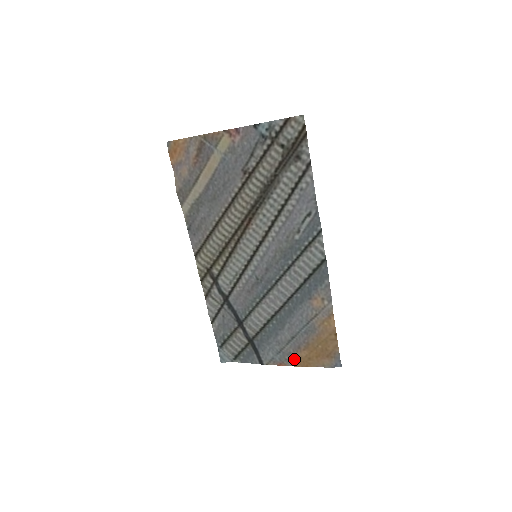
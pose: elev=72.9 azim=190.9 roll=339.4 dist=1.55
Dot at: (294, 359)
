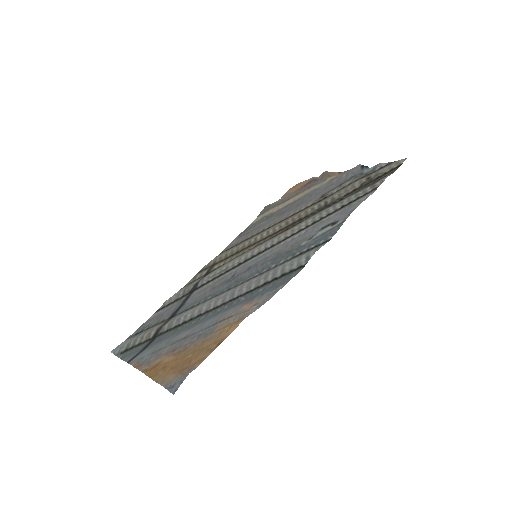
Dot at: (154, 362)
